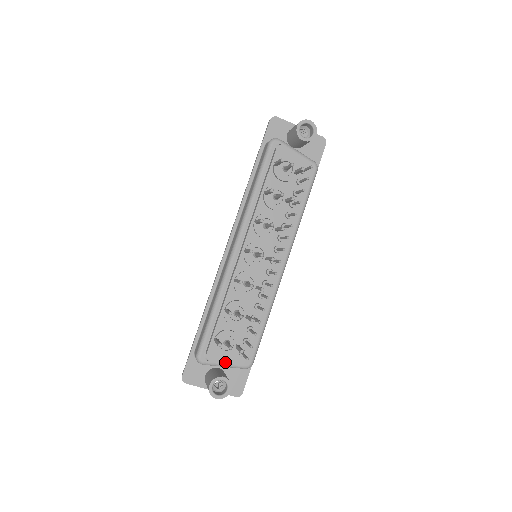
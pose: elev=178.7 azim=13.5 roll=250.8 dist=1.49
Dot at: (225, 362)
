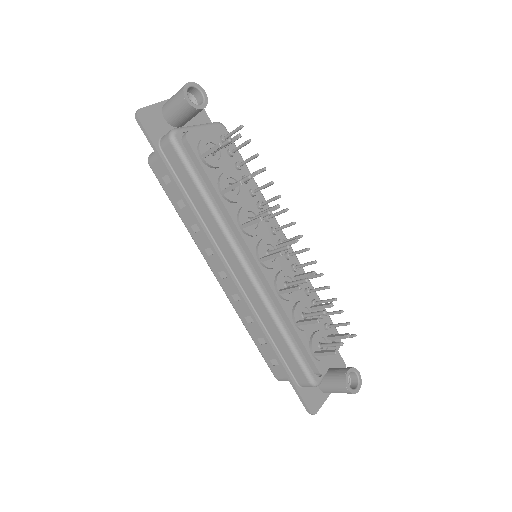
Dot at: (332, 360)
